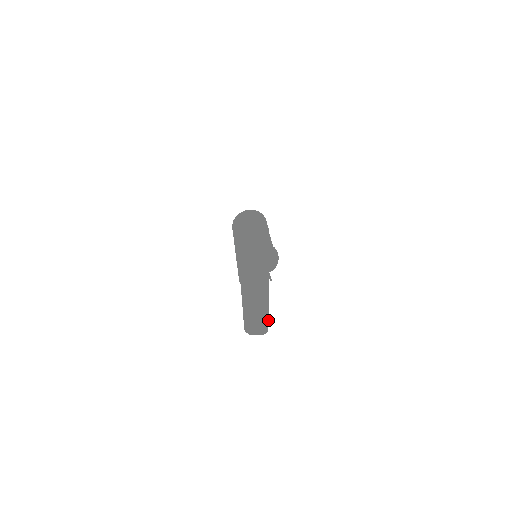
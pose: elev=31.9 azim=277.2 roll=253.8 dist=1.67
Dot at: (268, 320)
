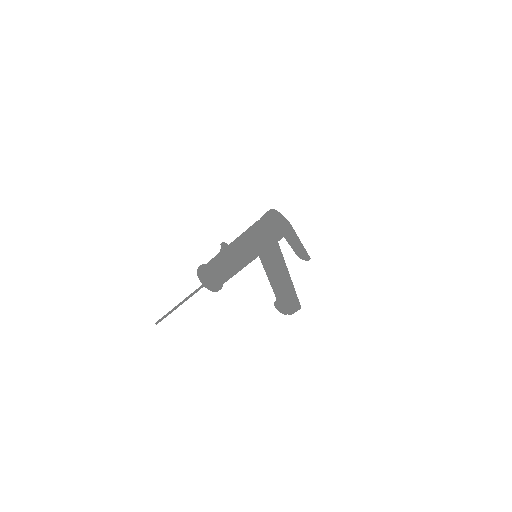
Dot at: occluded
